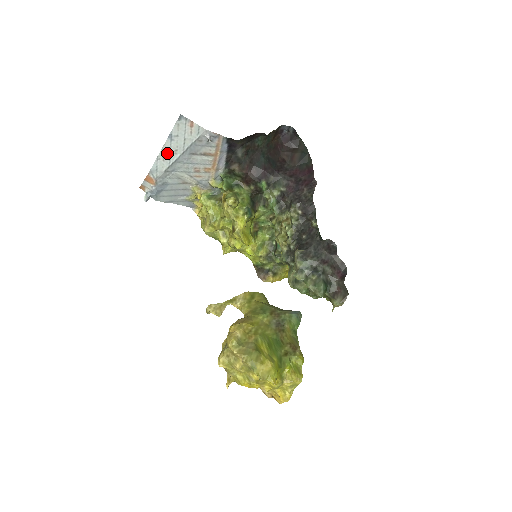
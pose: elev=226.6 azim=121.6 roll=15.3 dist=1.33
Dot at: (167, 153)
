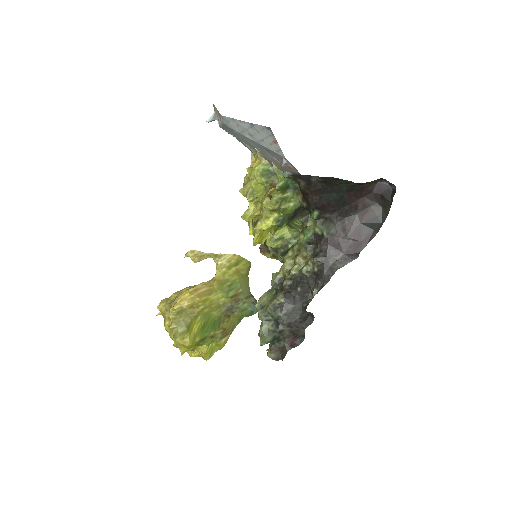
Dot at: (243, 127)
